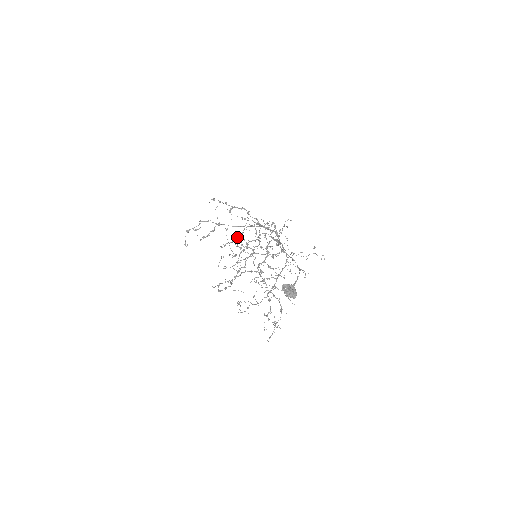
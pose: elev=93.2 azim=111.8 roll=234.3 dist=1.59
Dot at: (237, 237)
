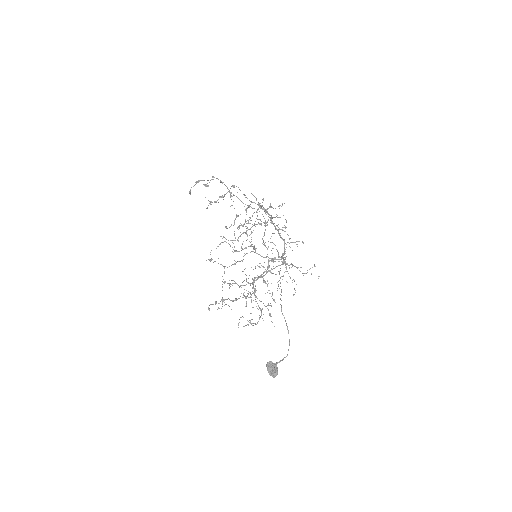
Dot at: (245, 222)
